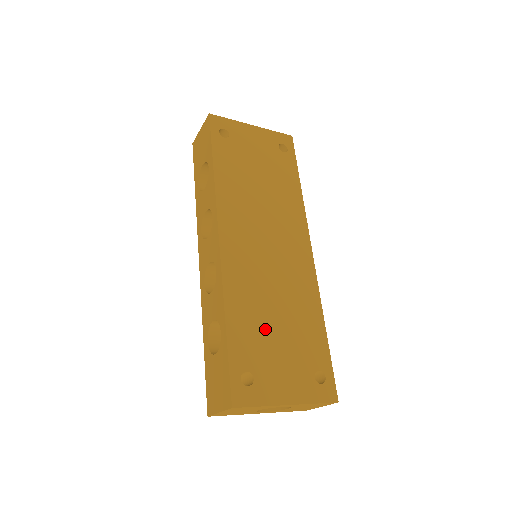
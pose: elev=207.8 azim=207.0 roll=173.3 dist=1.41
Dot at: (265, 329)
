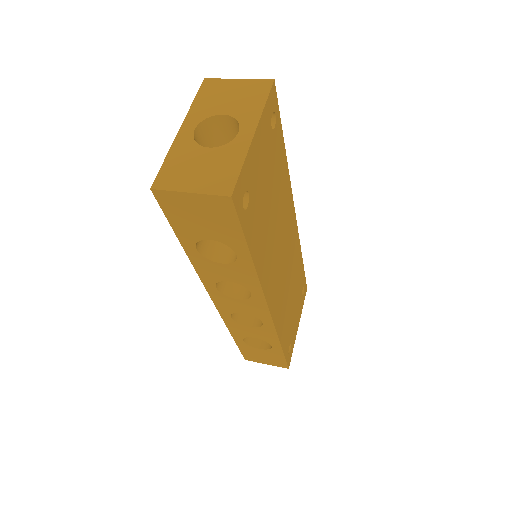
Dot at: (290, 314)
